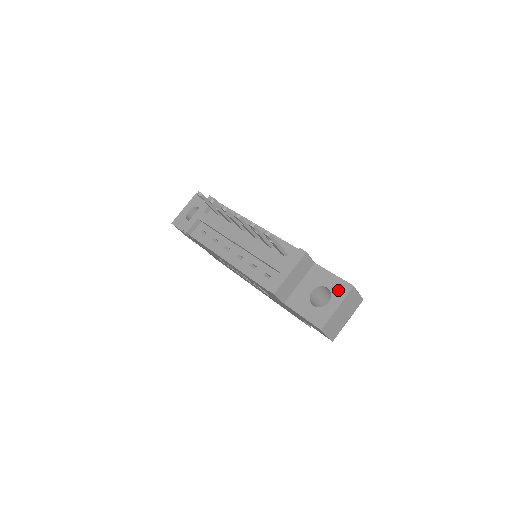
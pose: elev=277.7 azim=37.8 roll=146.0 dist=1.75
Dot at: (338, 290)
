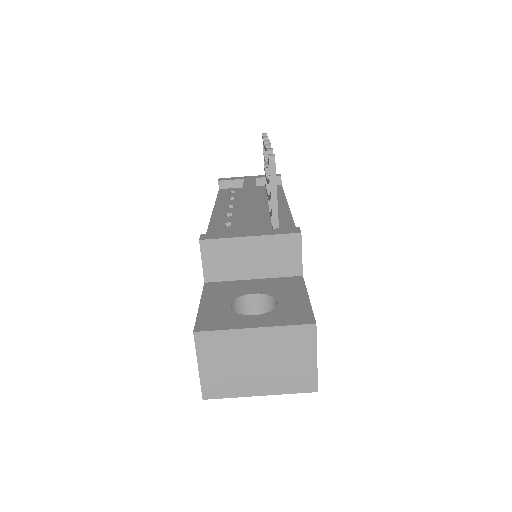
Dot at: (287, 312)
